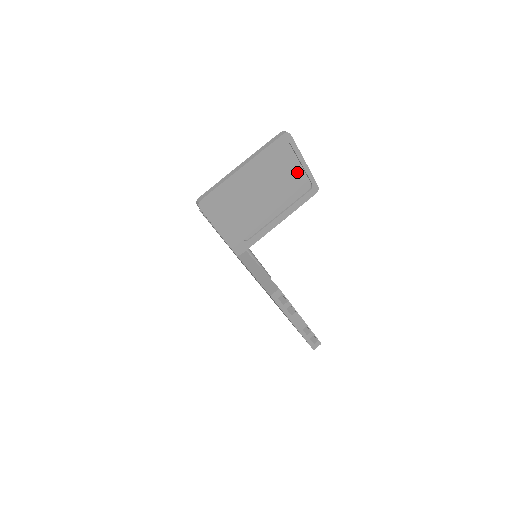
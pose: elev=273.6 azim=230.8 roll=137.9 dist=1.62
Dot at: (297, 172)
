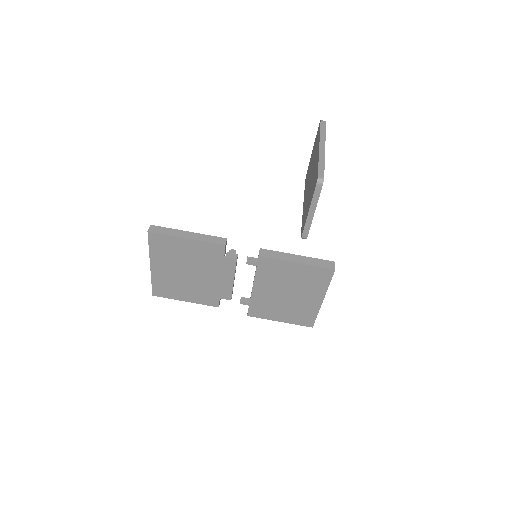
Dot at: occluded
